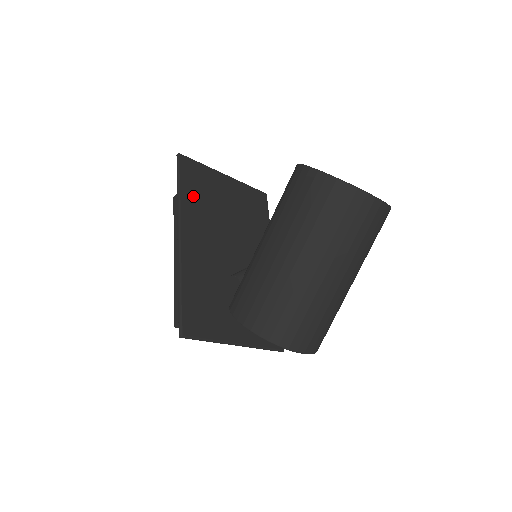
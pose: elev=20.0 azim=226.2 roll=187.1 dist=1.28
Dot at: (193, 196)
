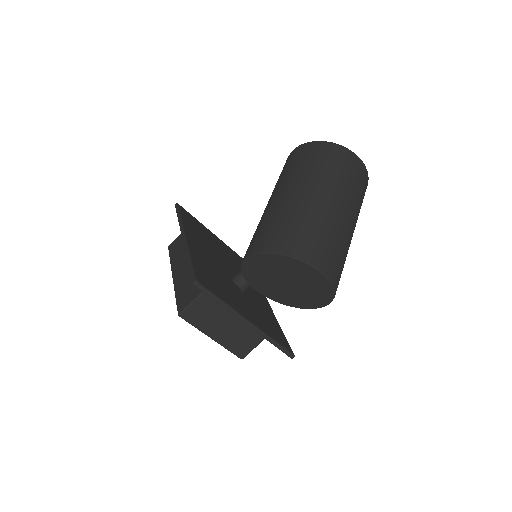
Dot at: (192, 226)
